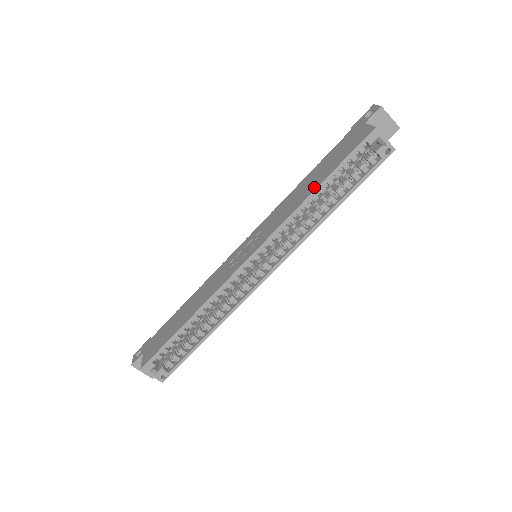
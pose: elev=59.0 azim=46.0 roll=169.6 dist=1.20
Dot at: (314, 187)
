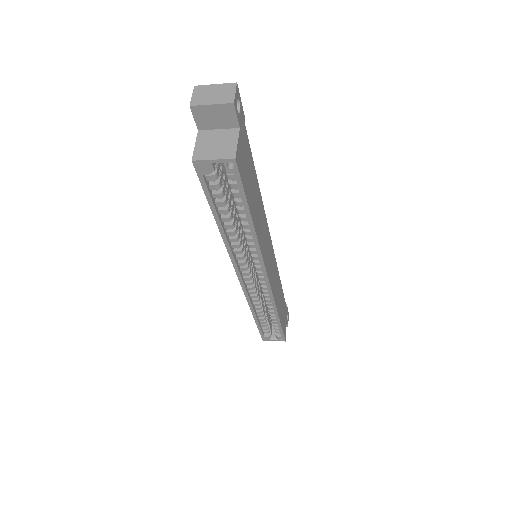
Dot at: occluded
